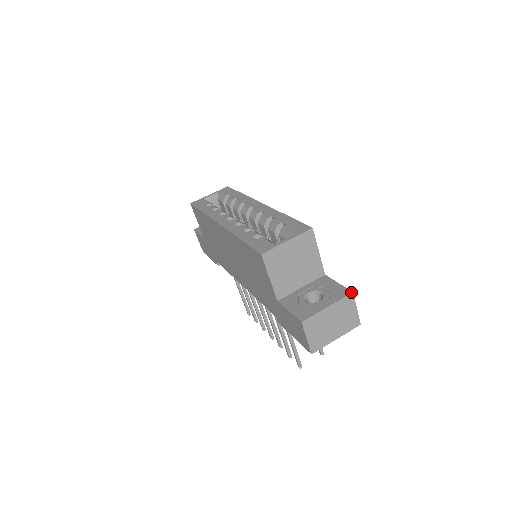
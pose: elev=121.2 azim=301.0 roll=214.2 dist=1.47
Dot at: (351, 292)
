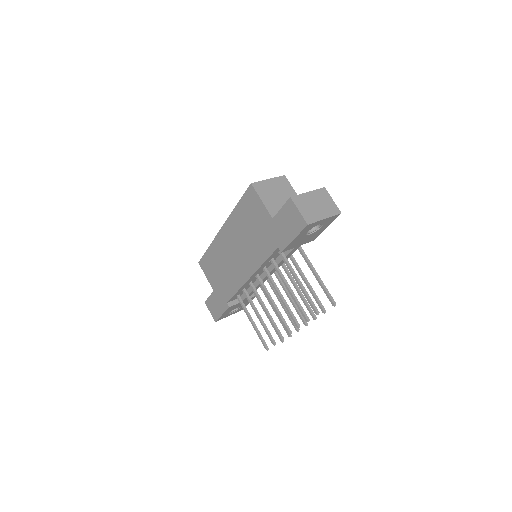
Dot at: (323, 188)
